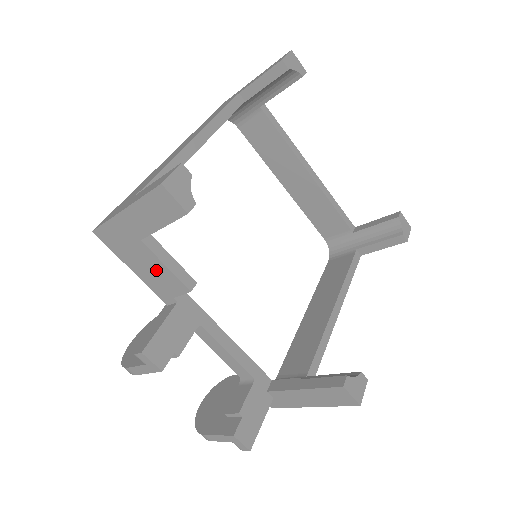
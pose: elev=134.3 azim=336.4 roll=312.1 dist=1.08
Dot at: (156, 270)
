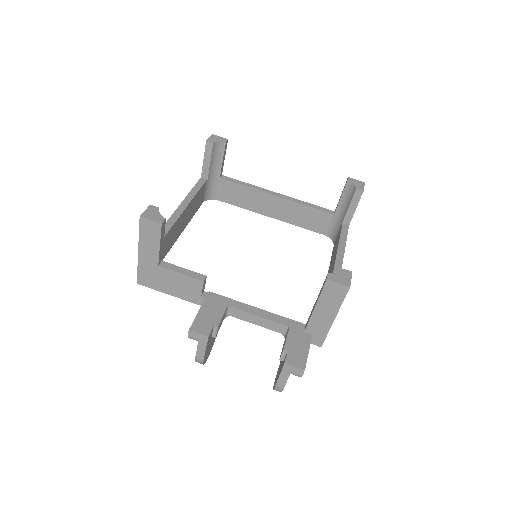
Dot at: (179, 282)
